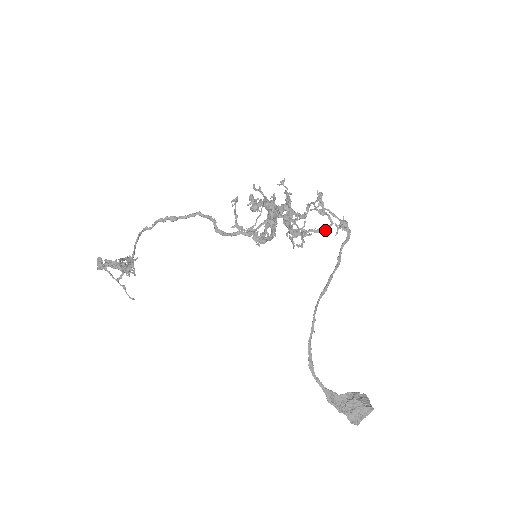
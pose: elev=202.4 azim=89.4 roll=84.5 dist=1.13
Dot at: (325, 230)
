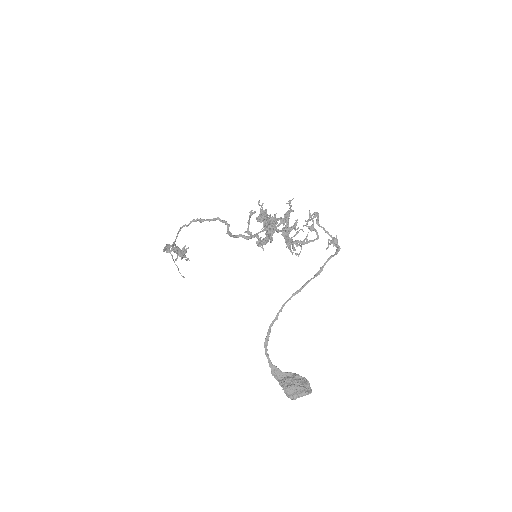
Dot at: occluded
